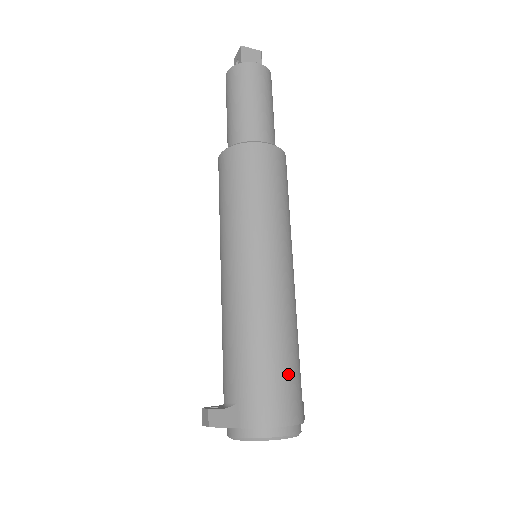
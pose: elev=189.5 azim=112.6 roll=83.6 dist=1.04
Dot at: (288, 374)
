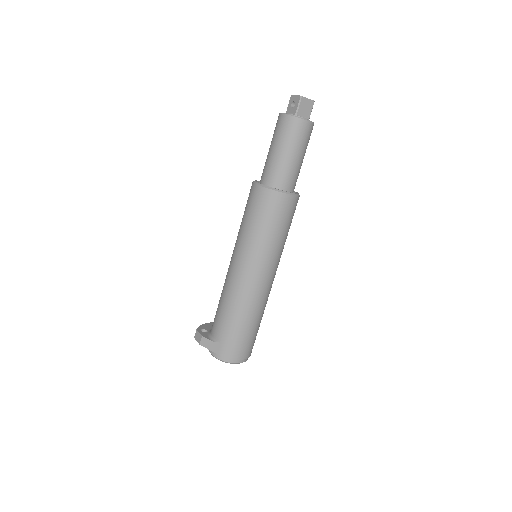
Dot at: (253, 335)
